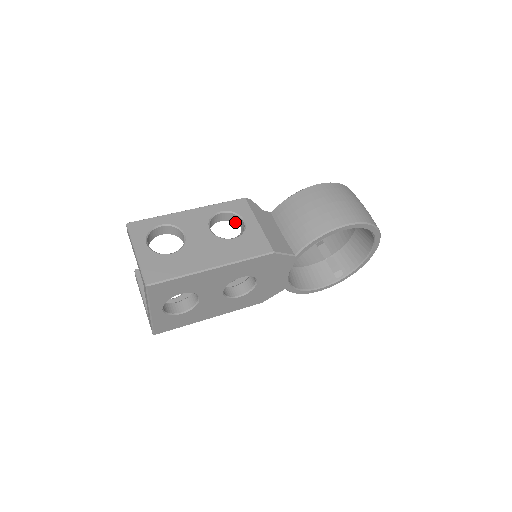
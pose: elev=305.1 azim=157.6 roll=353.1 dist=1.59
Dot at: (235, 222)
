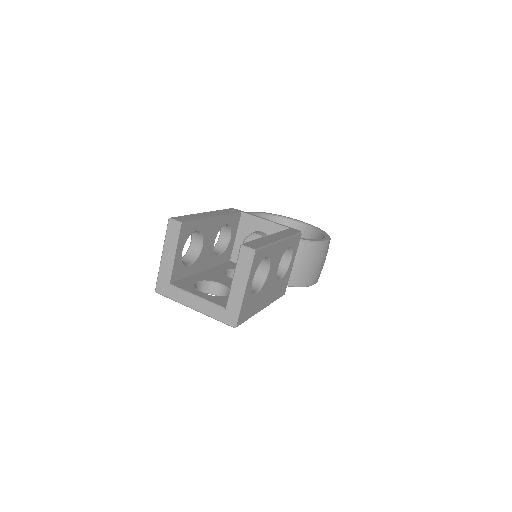
Dot at: occluded
